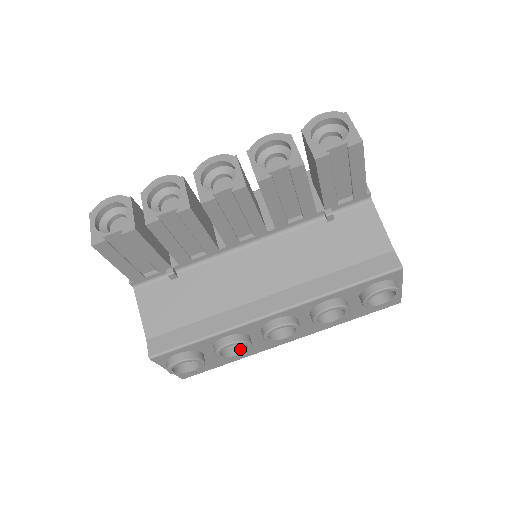
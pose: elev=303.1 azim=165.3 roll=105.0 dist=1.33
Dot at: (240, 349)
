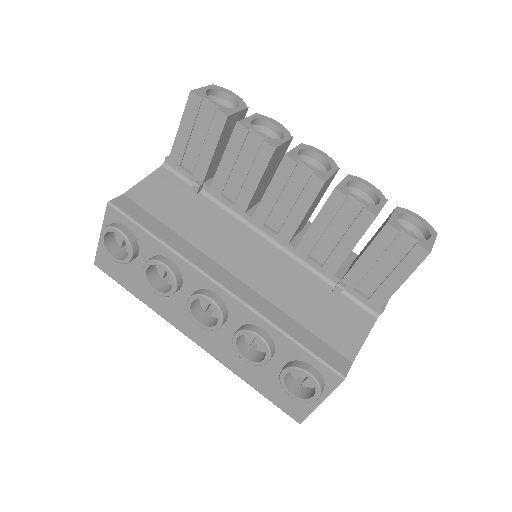
Dot at: (162, 288)
